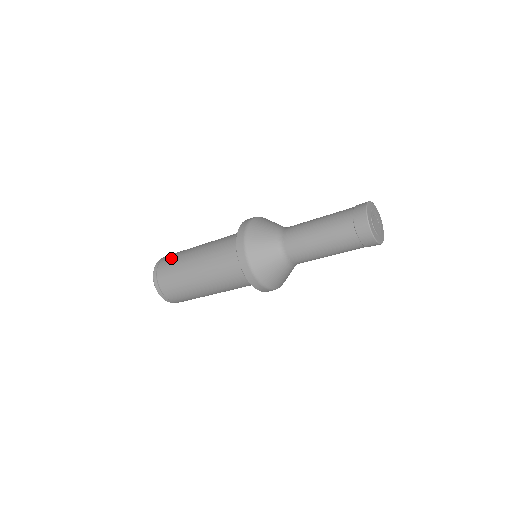
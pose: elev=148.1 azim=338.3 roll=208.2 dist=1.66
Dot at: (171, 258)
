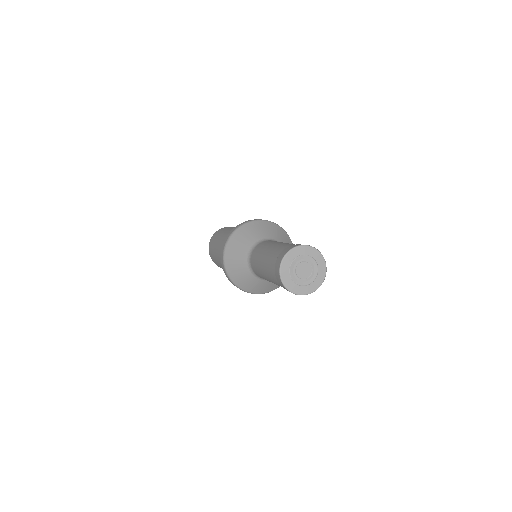
Dot at: (227, 227)
